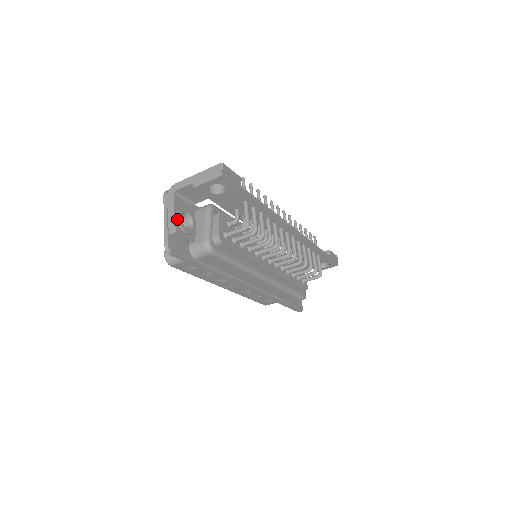
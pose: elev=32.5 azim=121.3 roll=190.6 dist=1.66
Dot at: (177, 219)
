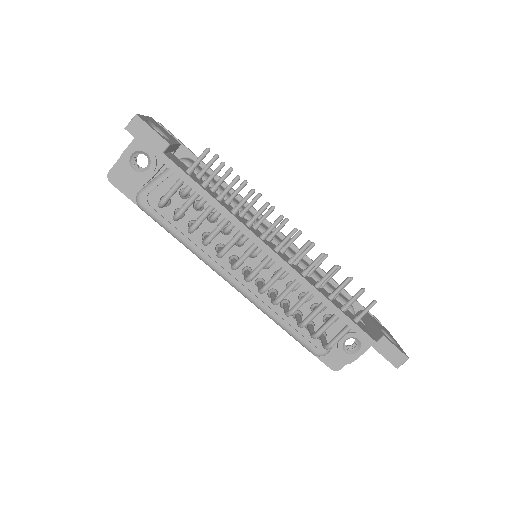
Dot at: (126, 153)
